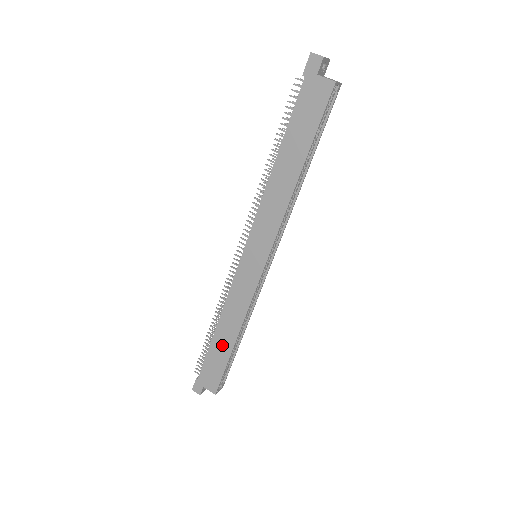
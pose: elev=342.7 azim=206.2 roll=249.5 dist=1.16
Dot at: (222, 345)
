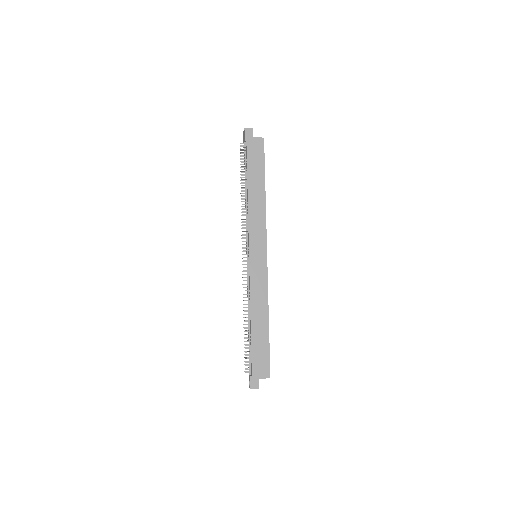
Dot at: (260, 332)
